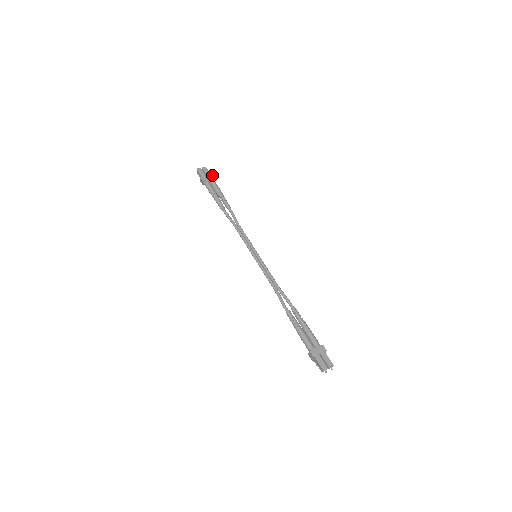
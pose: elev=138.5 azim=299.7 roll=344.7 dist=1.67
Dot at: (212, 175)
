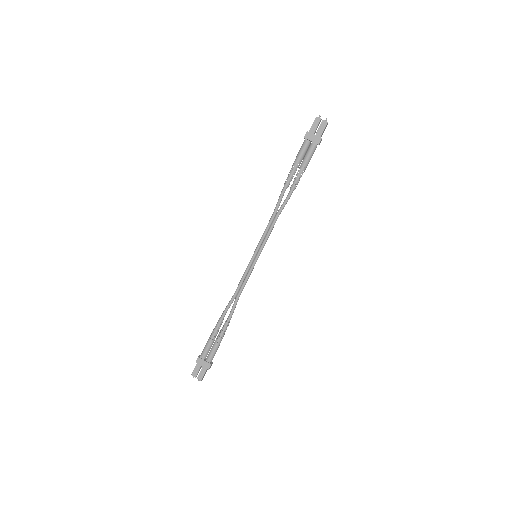
Dot at: (320, 139)
